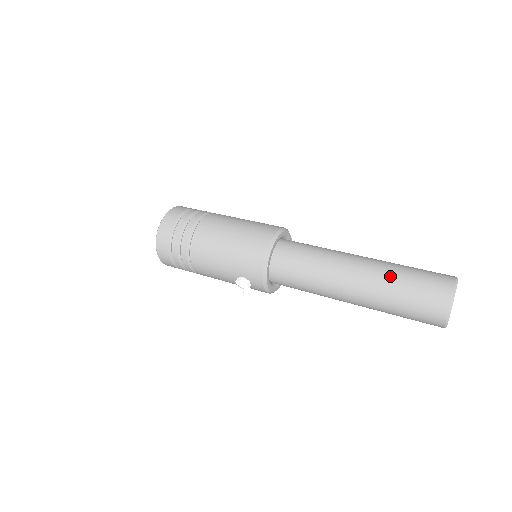
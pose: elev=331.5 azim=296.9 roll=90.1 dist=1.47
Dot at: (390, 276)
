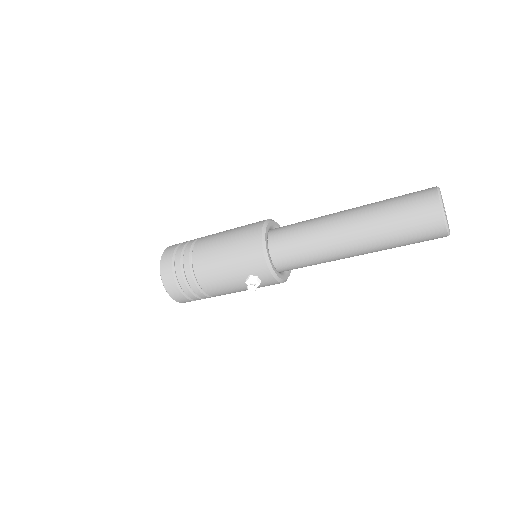
Dot at: (378, 211)
